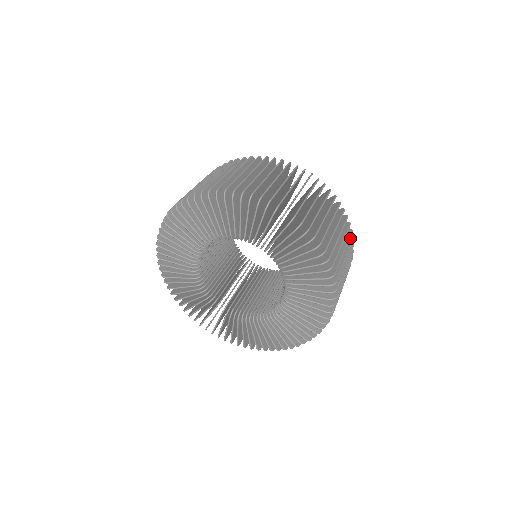
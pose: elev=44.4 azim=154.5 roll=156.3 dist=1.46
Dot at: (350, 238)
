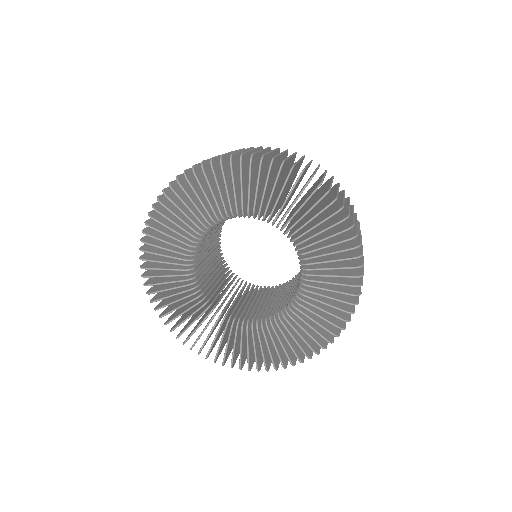
Dot at: occluded
